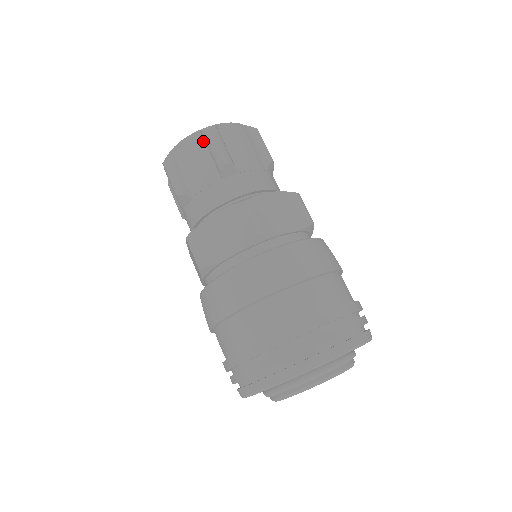
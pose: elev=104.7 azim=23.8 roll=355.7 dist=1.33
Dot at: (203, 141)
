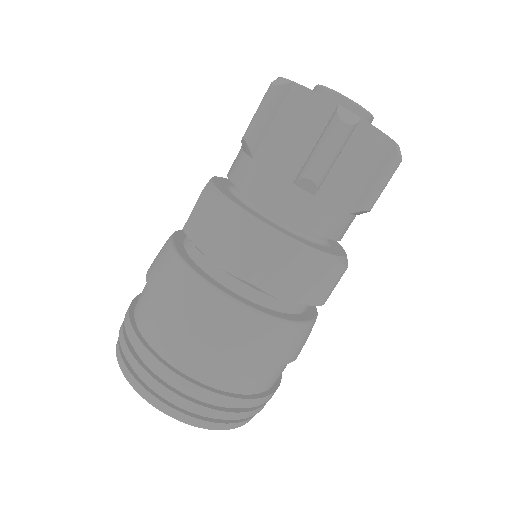
Dot at: (384, 158)
